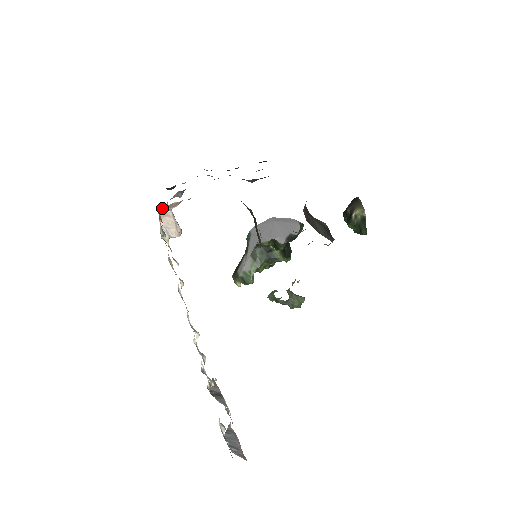
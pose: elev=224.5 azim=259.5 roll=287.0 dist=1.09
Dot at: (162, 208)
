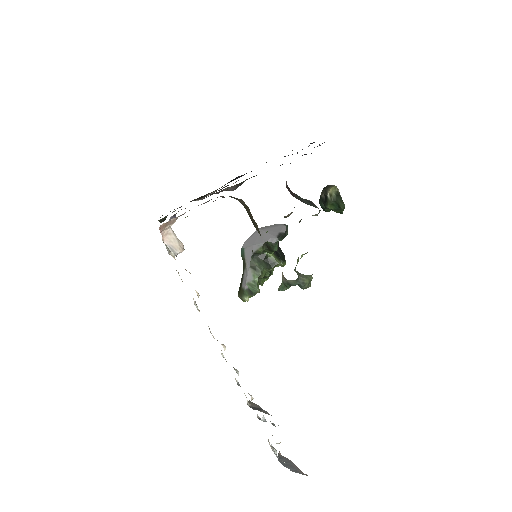
Dot at: (162, 227)
